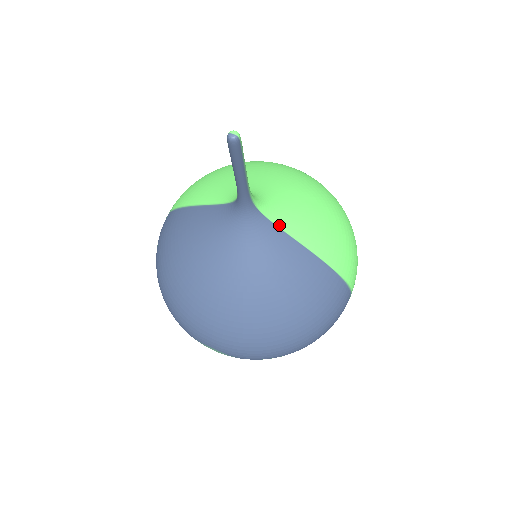
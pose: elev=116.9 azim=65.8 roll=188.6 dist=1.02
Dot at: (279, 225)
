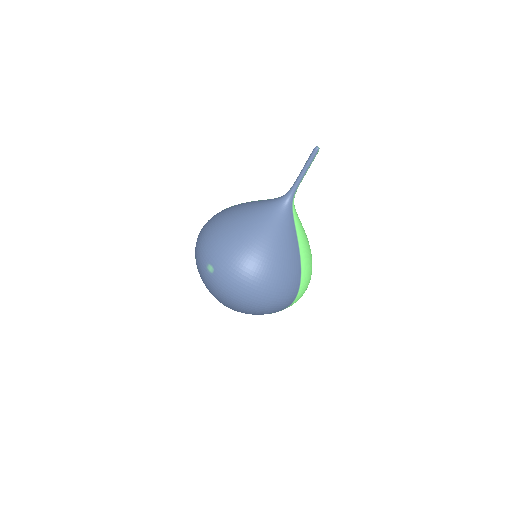
Dot at: (294, 219)
